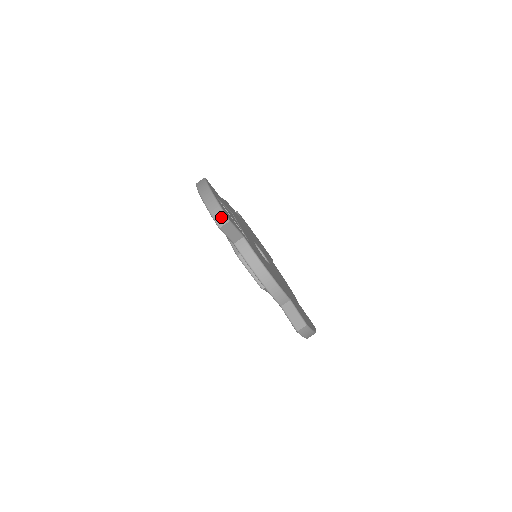
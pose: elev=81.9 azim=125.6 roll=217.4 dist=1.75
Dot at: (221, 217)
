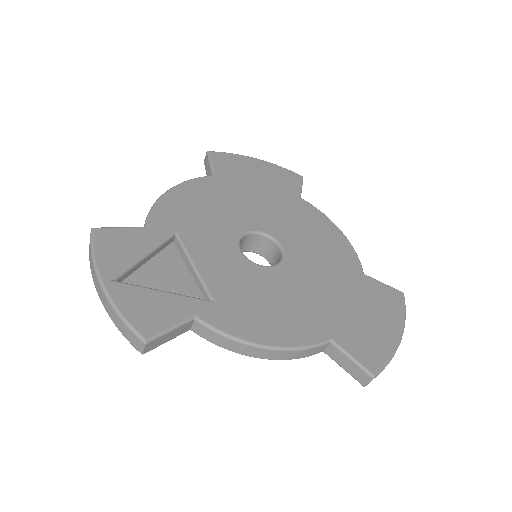
Dot at: (132, 338)
